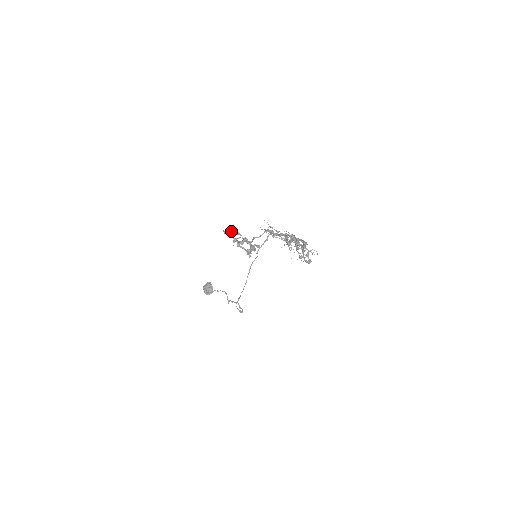
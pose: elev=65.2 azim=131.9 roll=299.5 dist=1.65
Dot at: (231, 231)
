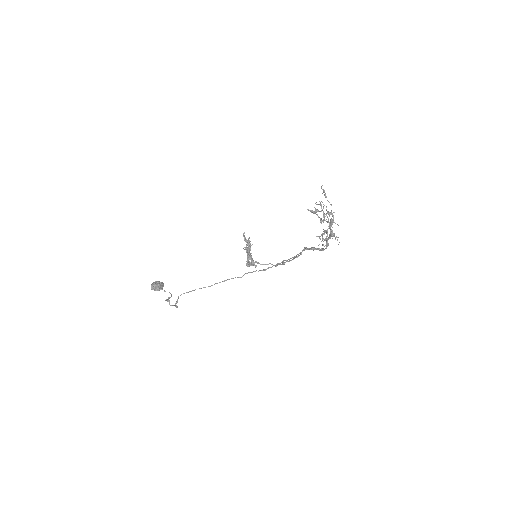
Dot at: (247, 241)
